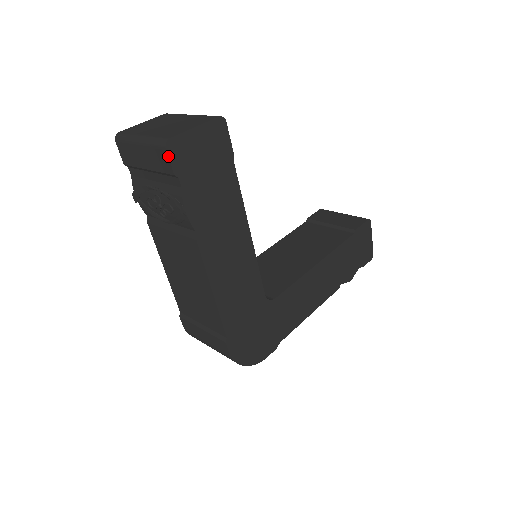
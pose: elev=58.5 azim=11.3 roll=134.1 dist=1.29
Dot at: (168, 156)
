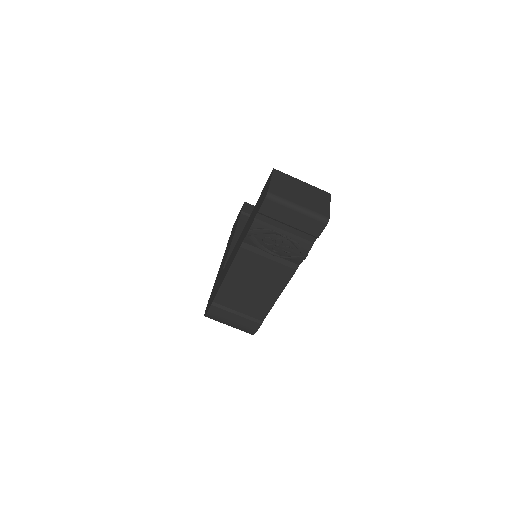
Dot at: (324, 228)
